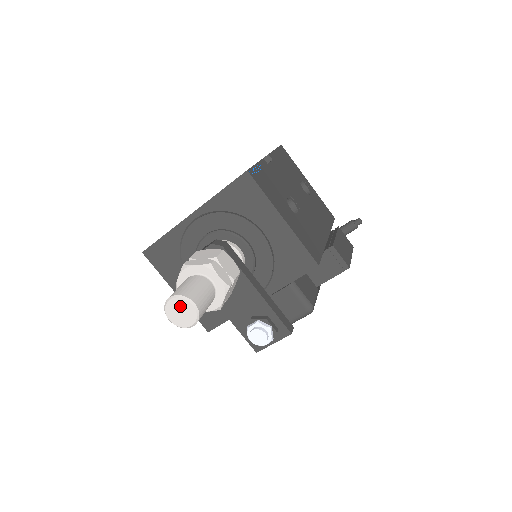
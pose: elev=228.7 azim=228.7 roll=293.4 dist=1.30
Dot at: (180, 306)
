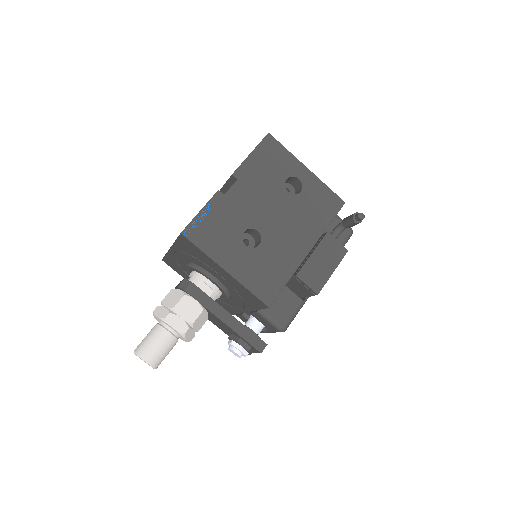
Dot at: occluded
